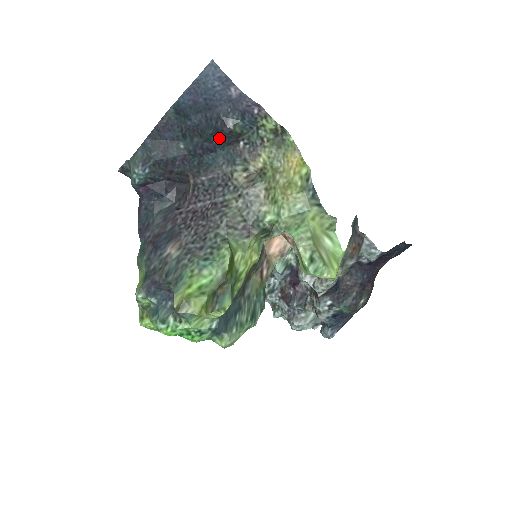
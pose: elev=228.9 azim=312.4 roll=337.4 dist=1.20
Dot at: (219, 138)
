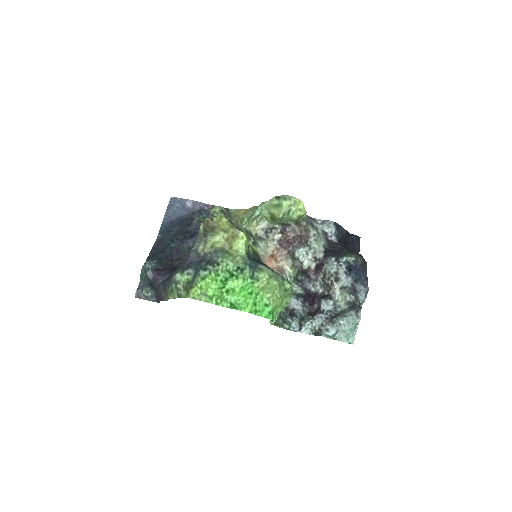
Dot at: (193, 230)
